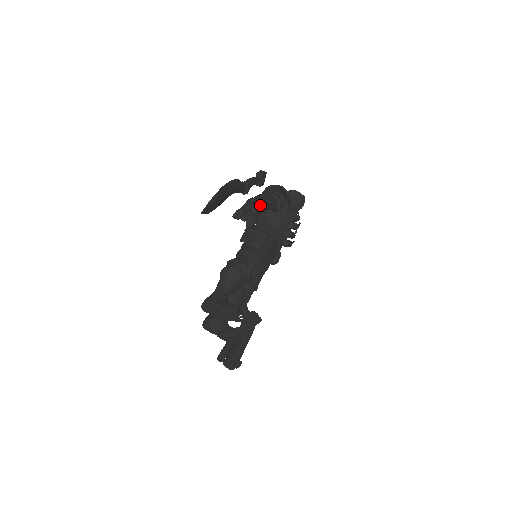
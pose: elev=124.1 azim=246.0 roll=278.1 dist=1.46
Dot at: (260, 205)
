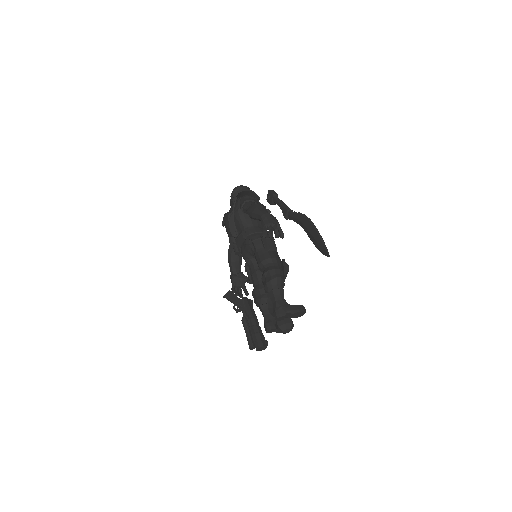
Dot at: (275, 218)
